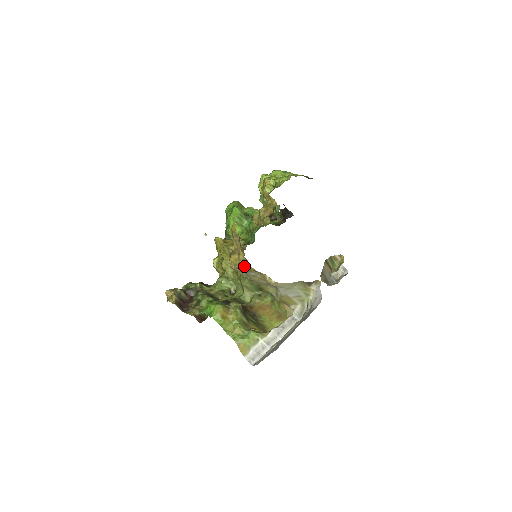
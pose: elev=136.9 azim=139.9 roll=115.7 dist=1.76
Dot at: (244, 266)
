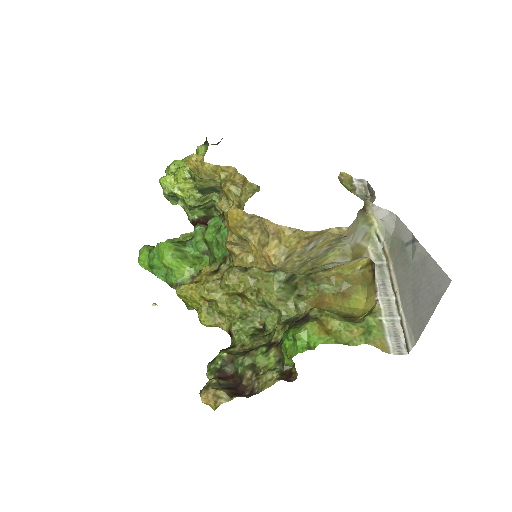
Dot at: (296, 243)
